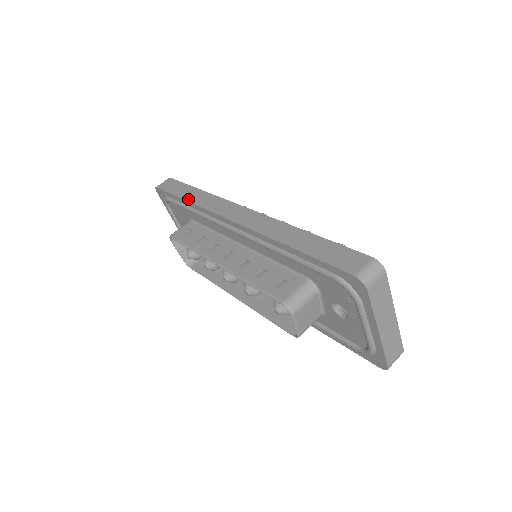
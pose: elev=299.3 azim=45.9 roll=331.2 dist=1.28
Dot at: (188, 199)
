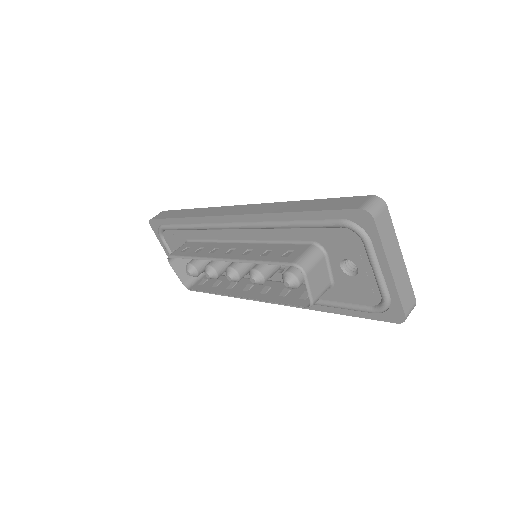
Dot at: (184, 216)
